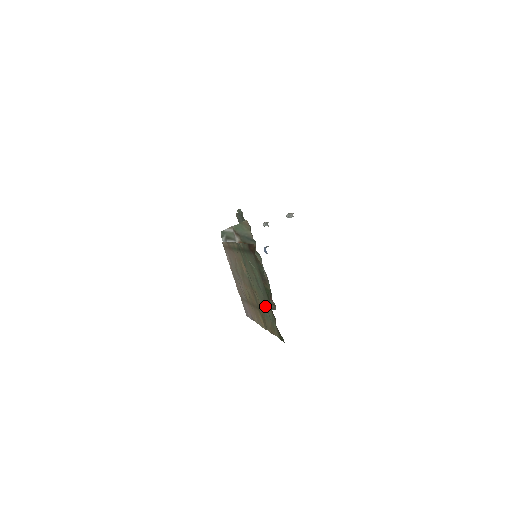
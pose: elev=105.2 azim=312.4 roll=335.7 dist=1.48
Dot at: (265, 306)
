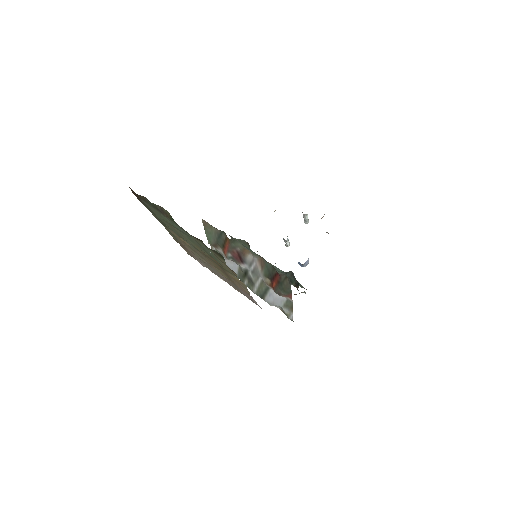
Dot at: (202, 247)
